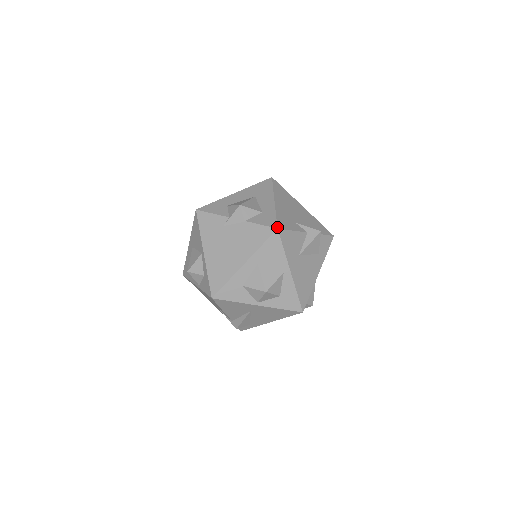
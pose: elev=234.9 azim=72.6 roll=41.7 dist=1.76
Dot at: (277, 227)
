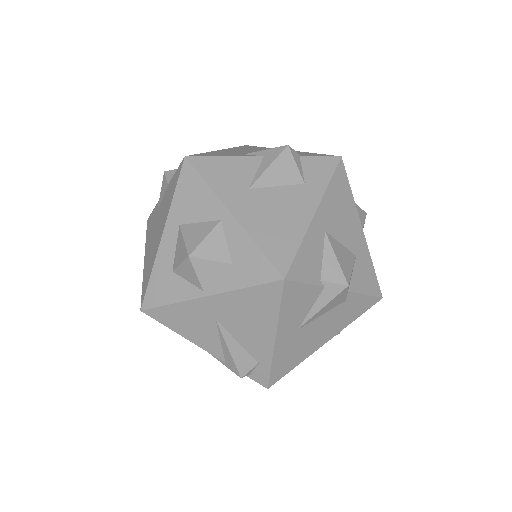
Dot at: (186, 156)
